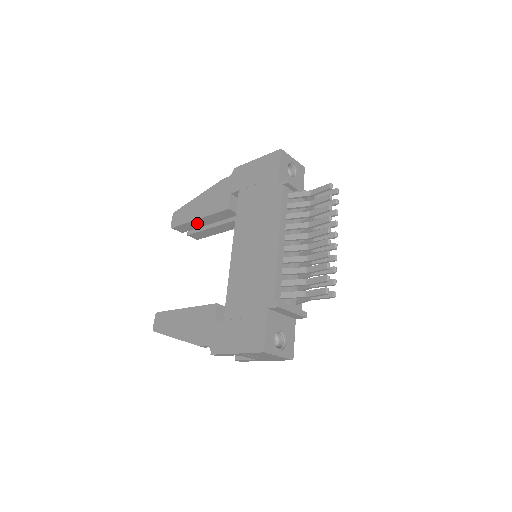
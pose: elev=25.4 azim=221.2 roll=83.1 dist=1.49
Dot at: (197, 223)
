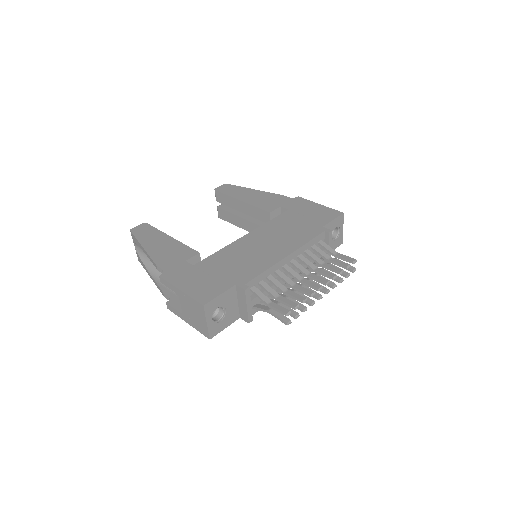
Dot at: (236, 203)
